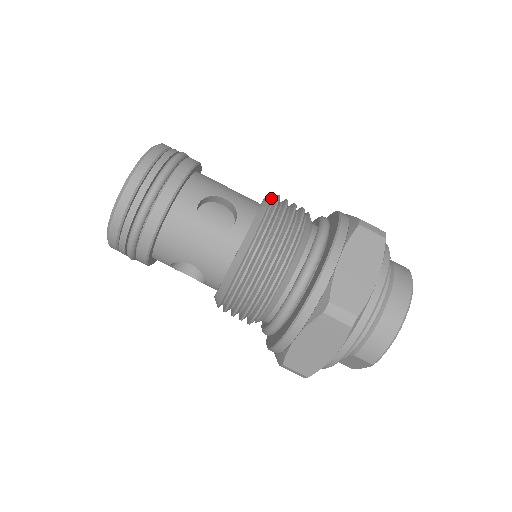
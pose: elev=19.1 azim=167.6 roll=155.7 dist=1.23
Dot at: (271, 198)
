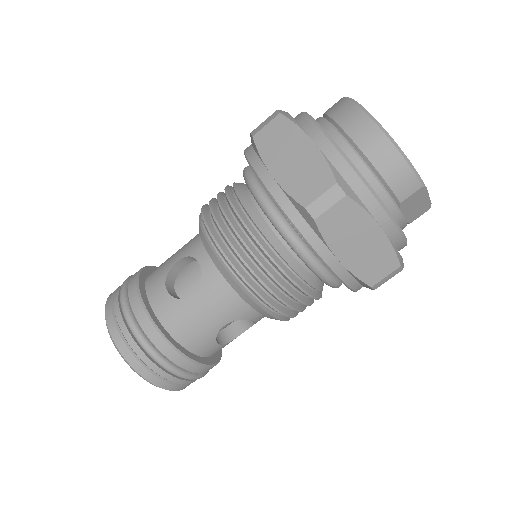
Dot at: (199, 215)
